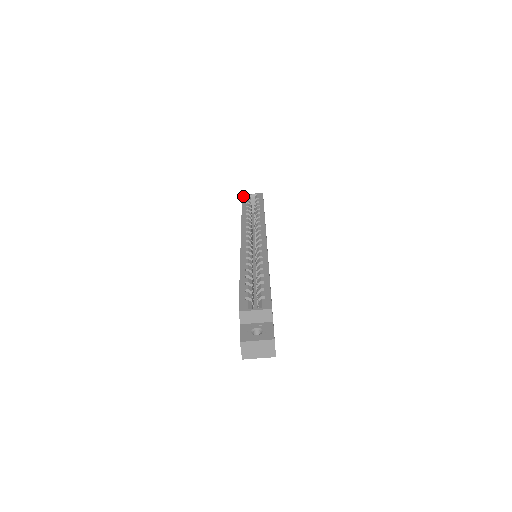
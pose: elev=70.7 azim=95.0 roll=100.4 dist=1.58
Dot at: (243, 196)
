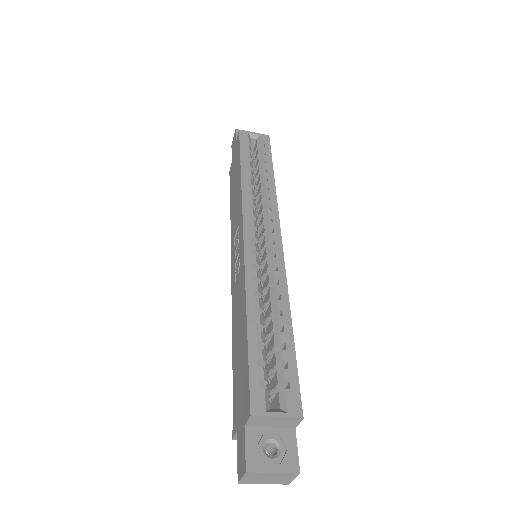
Dot at: (241, 133)
